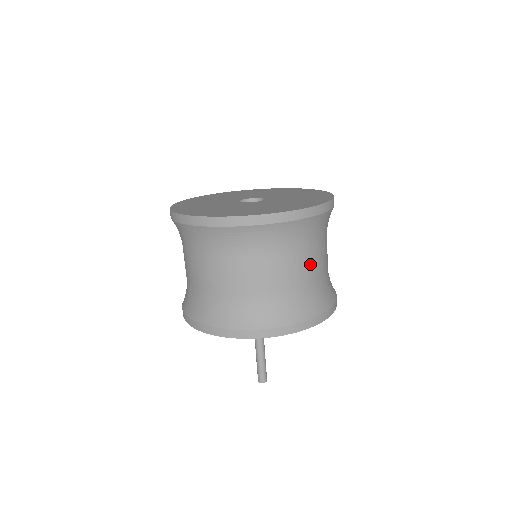
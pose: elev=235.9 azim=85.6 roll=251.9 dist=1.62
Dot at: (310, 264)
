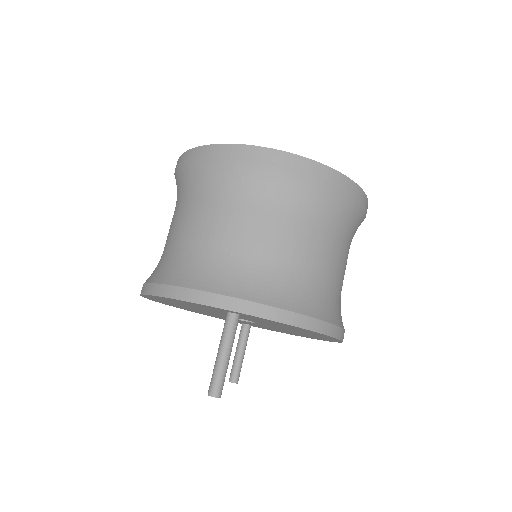
Dot at: (325, 250)
